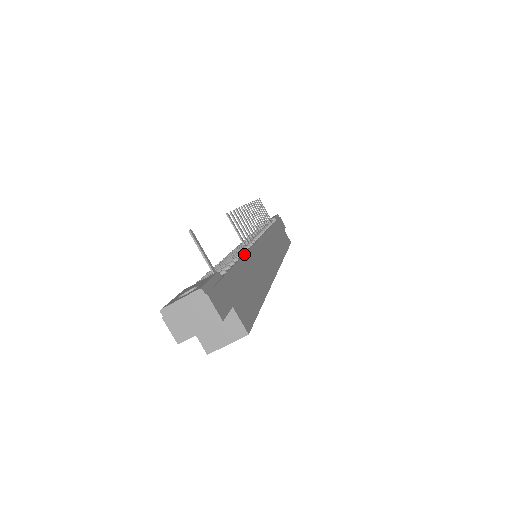
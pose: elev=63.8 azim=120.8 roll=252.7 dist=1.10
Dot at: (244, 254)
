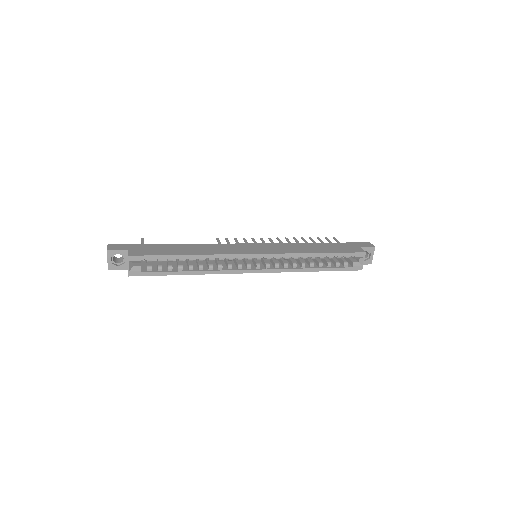
Dot at: (192, 244)
